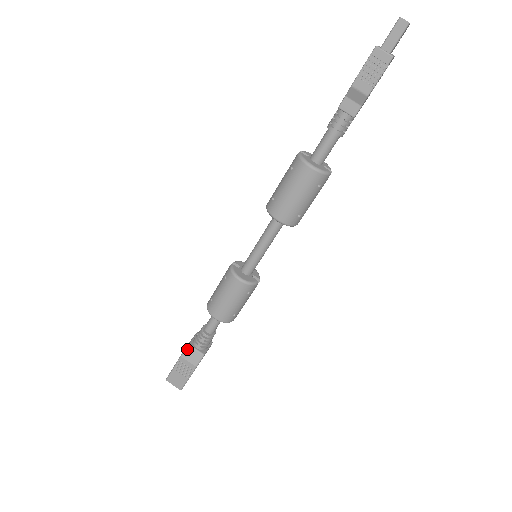
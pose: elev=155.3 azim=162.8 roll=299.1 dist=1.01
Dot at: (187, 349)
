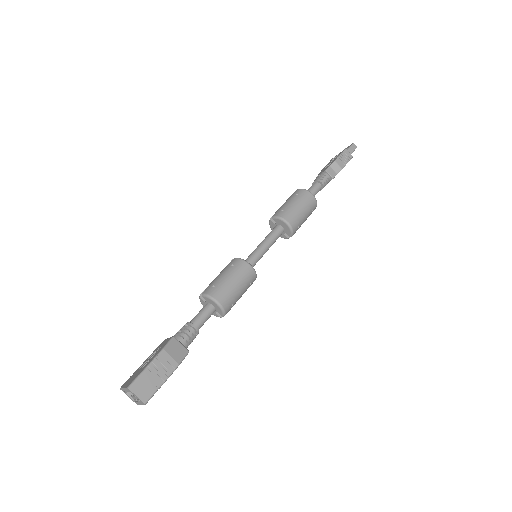
Dot at: (172, 341)
